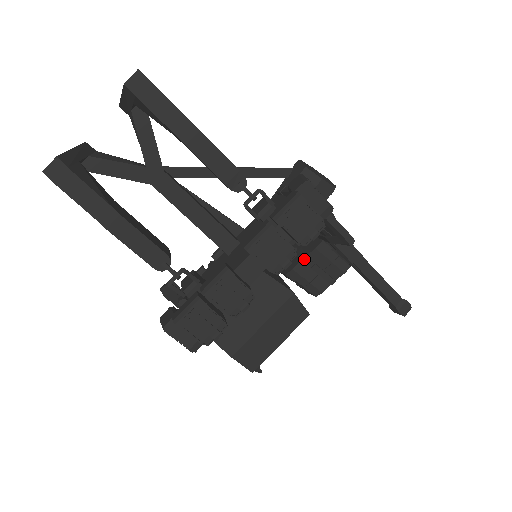
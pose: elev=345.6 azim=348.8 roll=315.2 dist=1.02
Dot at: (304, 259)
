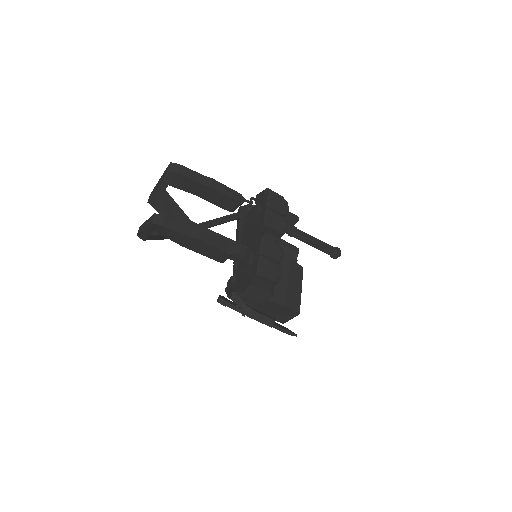
Dot at: occluded
